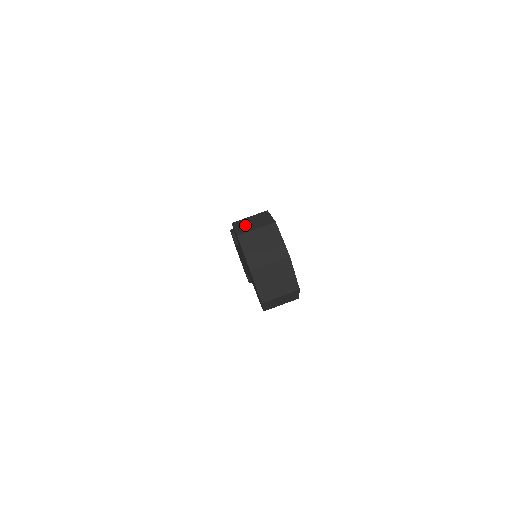
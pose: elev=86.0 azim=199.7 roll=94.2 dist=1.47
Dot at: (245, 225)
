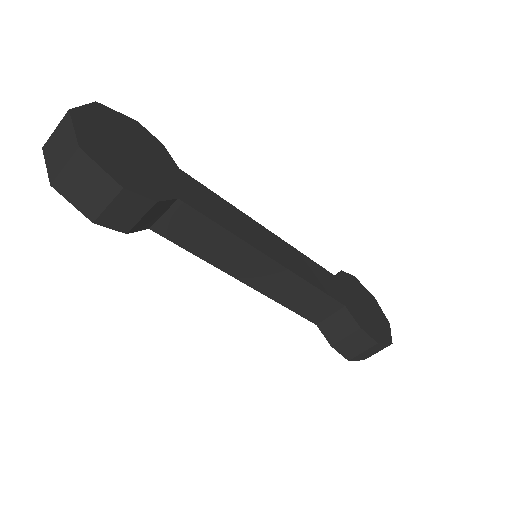
Dot at: occluded
